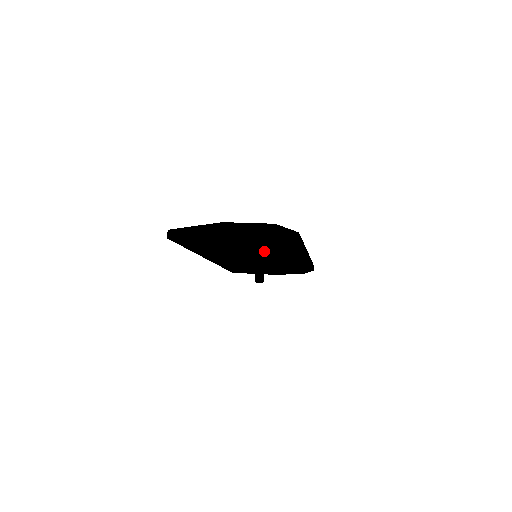
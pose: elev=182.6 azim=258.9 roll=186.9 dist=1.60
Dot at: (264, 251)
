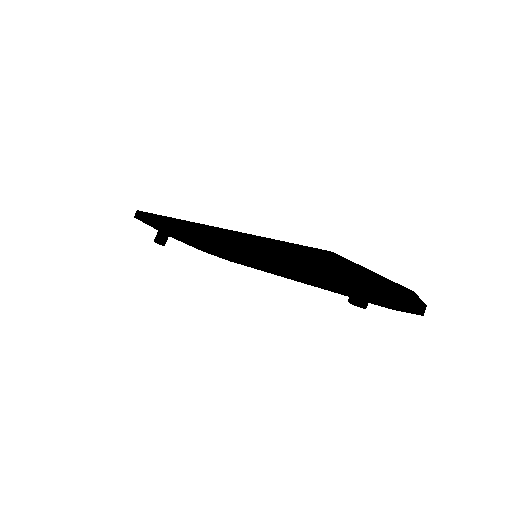
Dot at: (308, 278)
